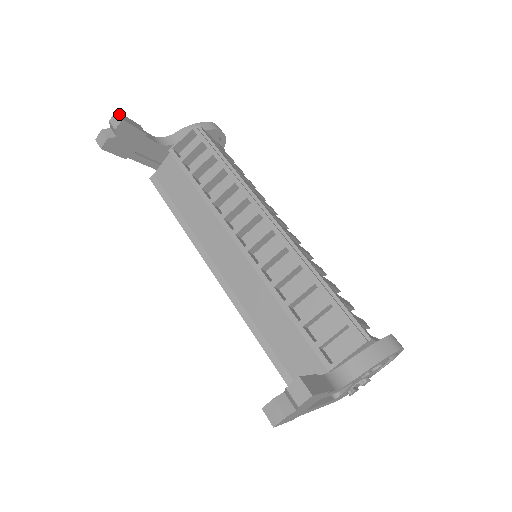
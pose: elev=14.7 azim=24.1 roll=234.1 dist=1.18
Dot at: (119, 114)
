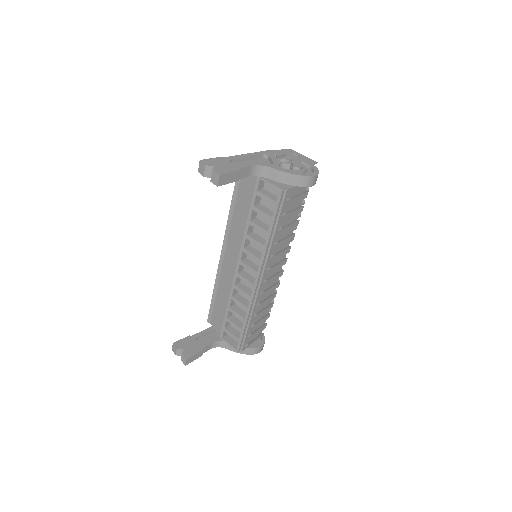
Dot at: (219, 180)
